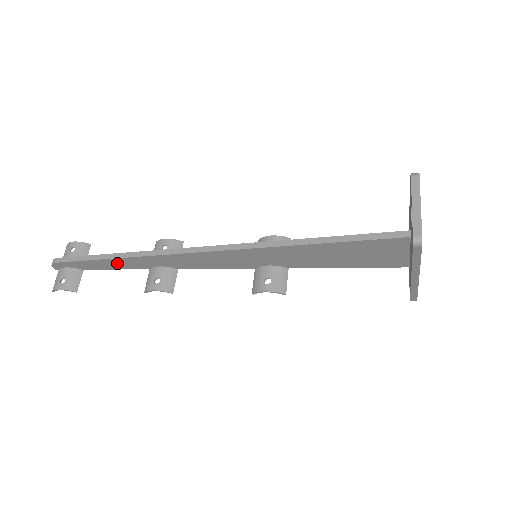
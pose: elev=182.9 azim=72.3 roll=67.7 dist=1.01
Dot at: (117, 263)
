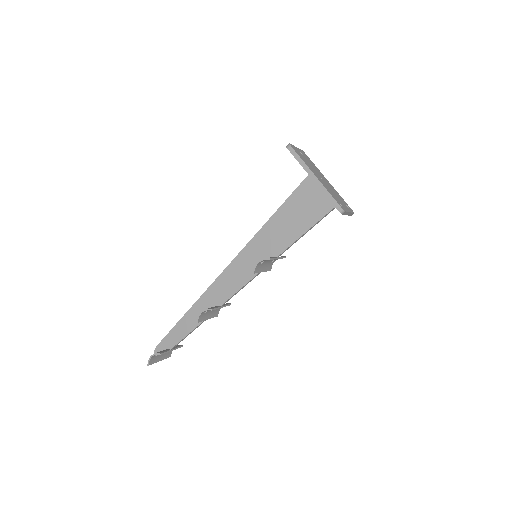
Dot at: (188, 321)
